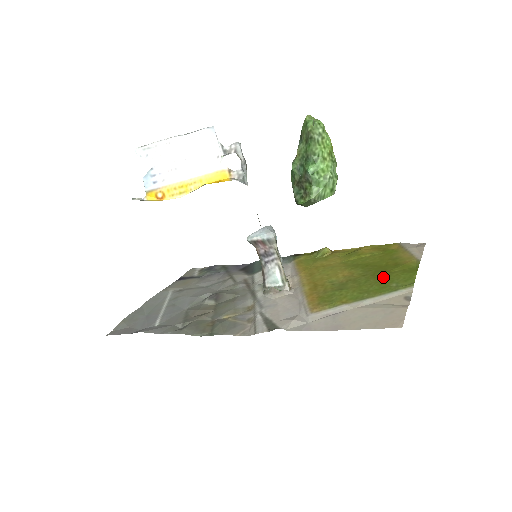
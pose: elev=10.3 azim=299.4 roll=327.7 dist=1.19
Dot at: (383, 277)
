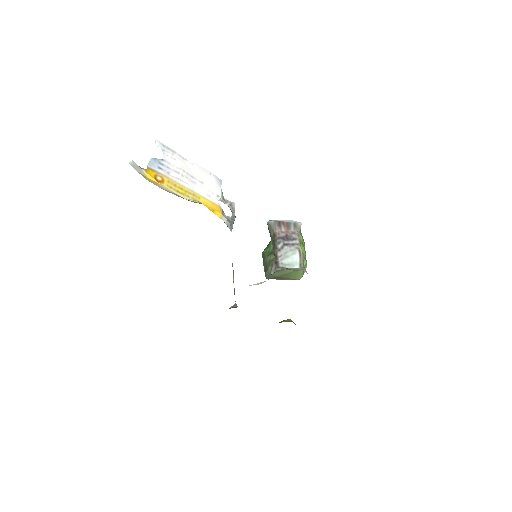
Dot at: occluded
